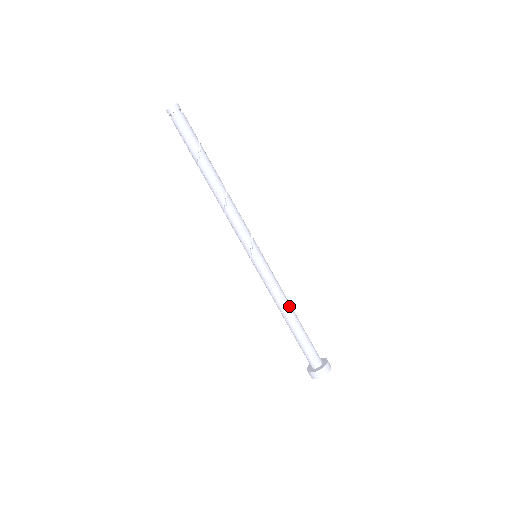
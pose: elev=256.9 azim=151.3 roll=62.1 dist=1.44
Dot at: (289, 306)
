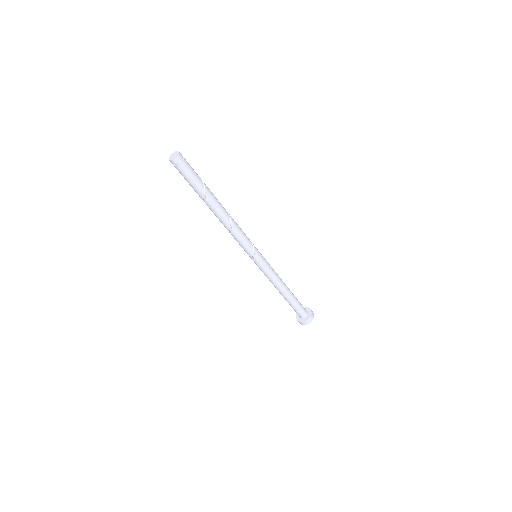
Dot at: (283, 284)
